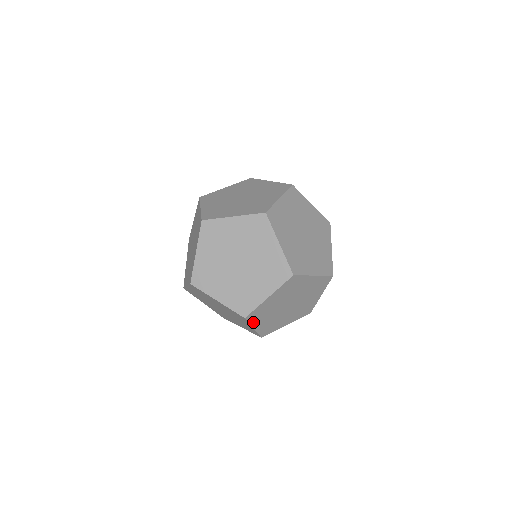
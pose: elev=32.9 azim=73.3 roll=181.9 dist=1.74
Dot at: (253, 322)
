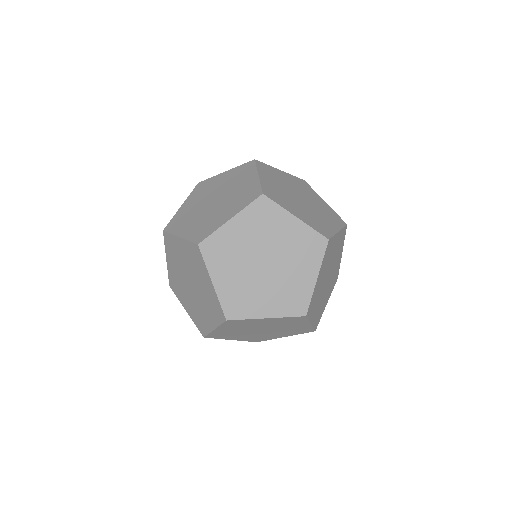
Dot at: (223, 326)
